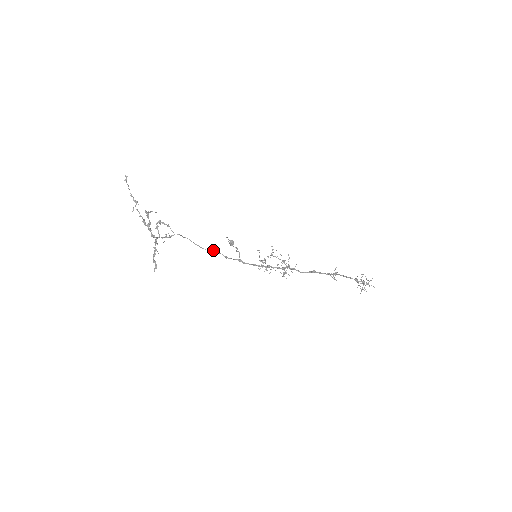
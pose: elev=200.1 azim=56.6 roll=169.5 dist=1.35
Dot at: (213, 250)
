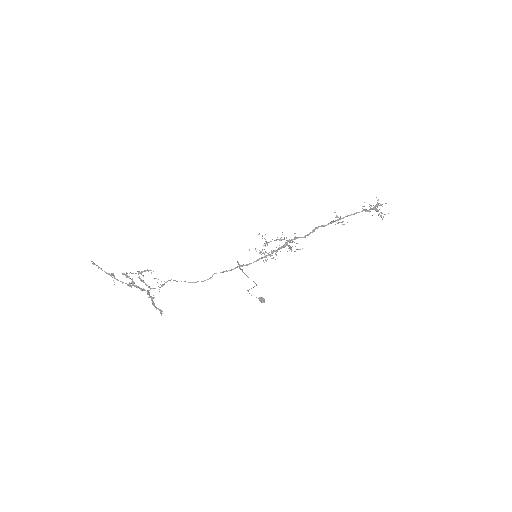
Dot at: (212, 275)
